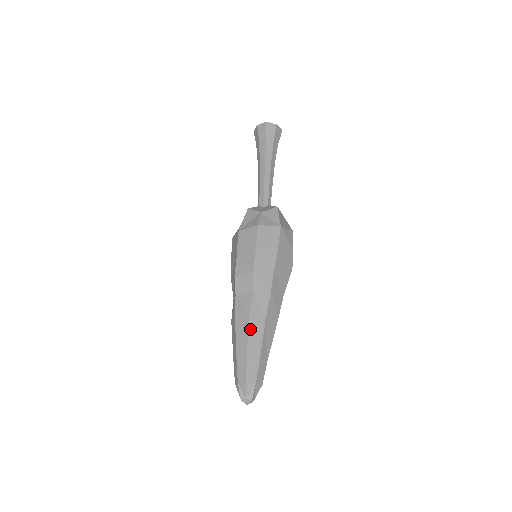
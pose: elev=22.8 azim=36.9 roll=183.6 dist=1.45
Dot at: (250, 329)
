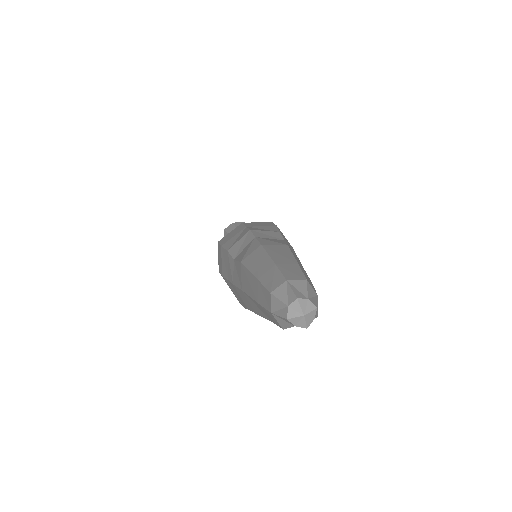
Dot at: occluded
